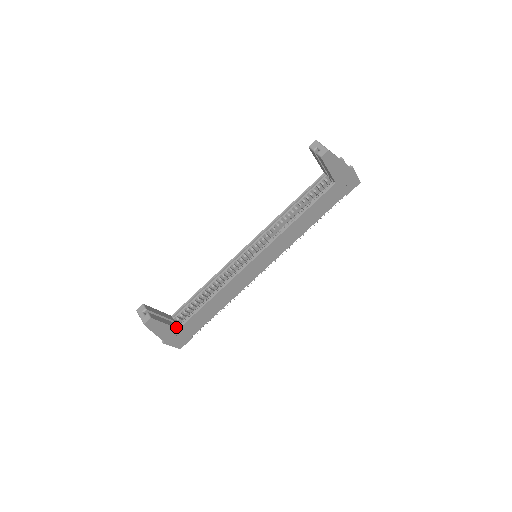
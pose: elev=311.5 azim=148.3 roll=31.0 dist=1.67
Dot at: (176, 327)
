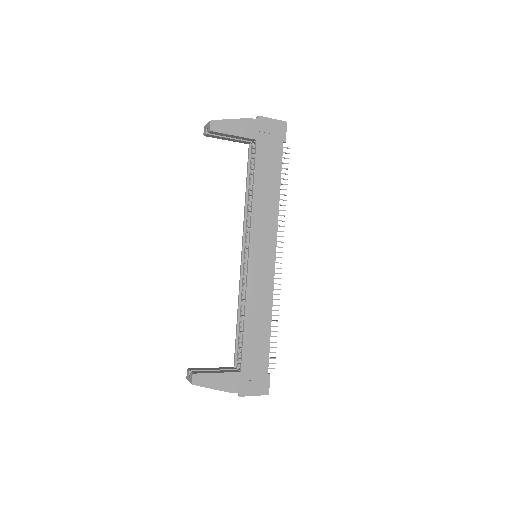
Dot at: (236, 372)
